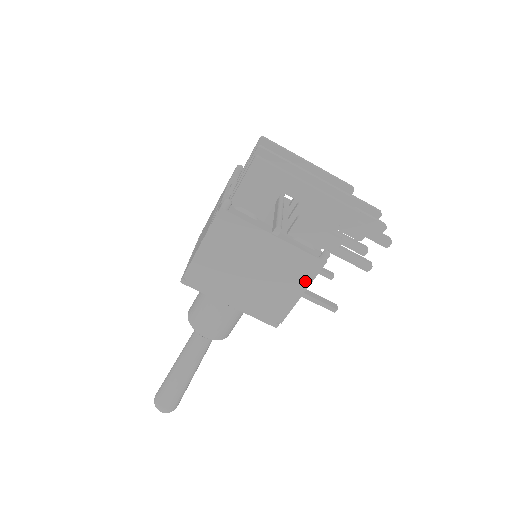
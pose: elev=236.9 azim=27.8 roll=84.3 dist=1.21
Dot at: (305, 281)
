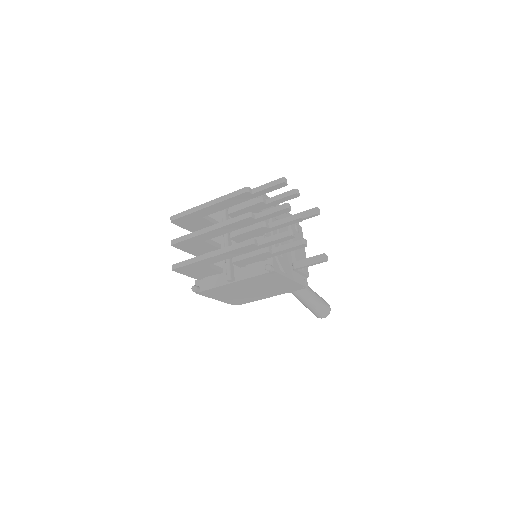
Dot at: (281, 278)
